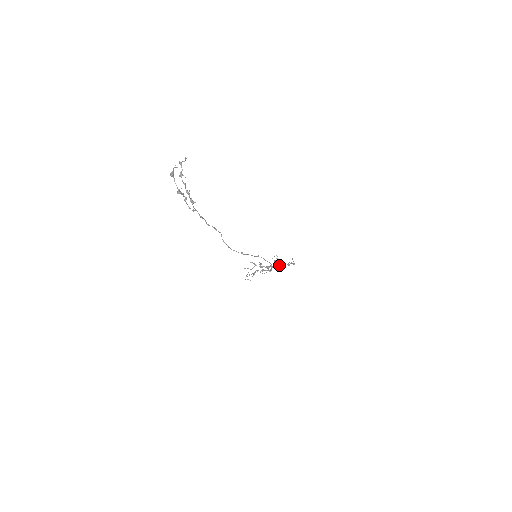
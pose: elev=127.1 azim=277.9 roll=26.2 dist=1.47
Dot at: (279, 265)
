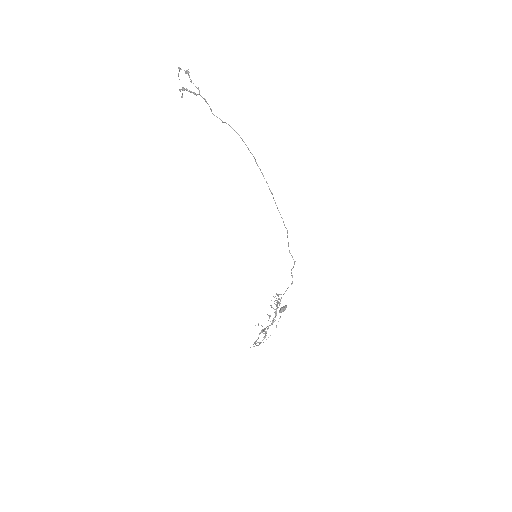
Dot at: (283, 308)
